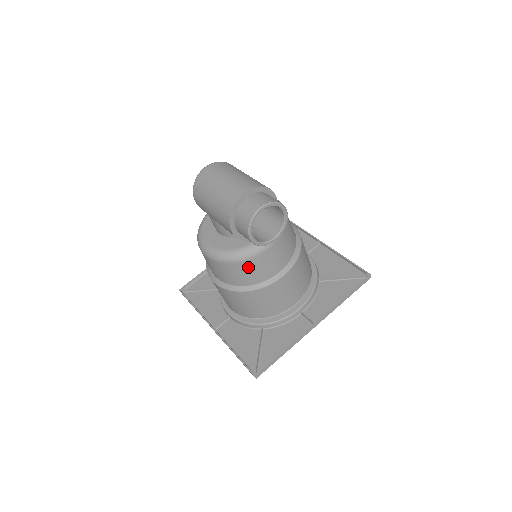
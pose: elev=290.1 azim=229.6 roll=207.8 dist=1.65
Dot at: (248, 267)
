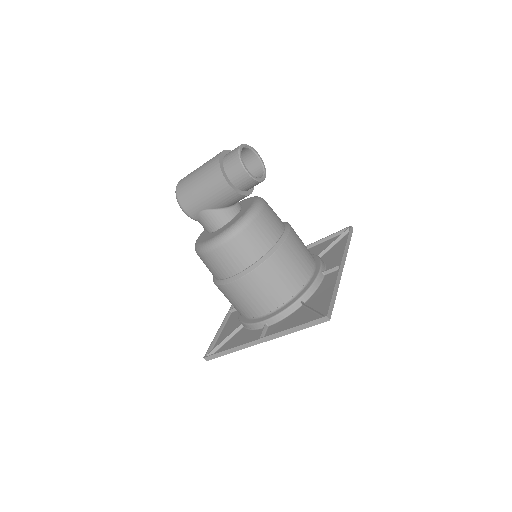
Dot at: (257, 230)
